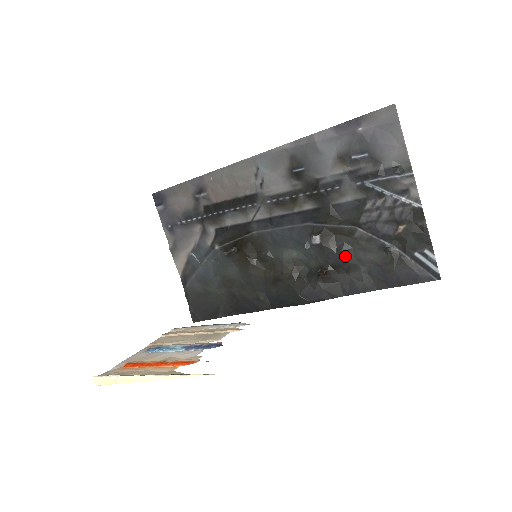
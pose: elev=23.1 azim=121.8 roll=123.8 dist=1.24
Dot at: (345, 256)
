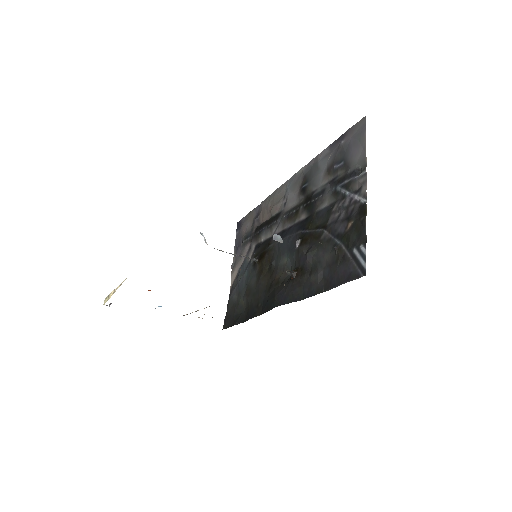
Dot at: (310, 257)
